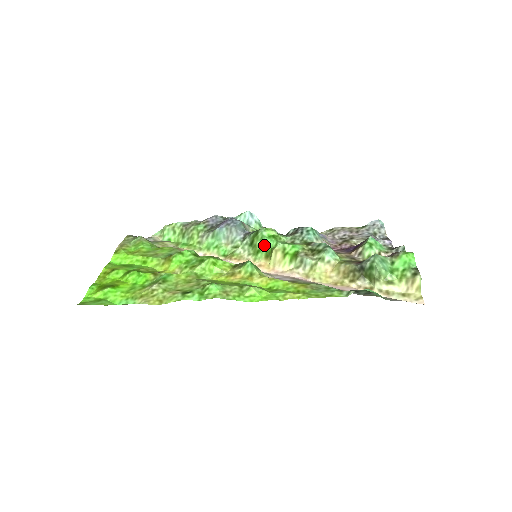
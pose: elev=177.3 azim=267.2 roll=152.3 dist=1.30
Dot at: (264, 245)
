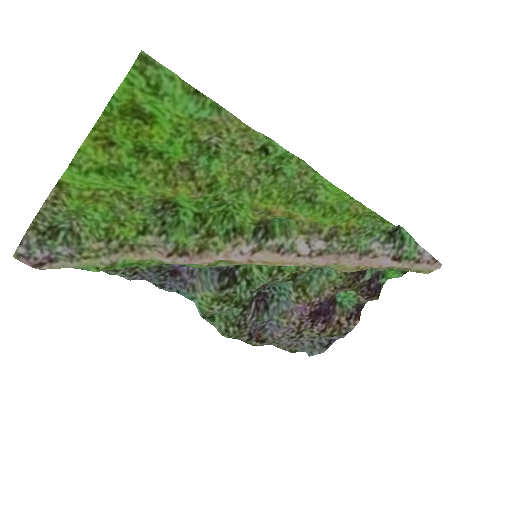
Dot at: occluded
